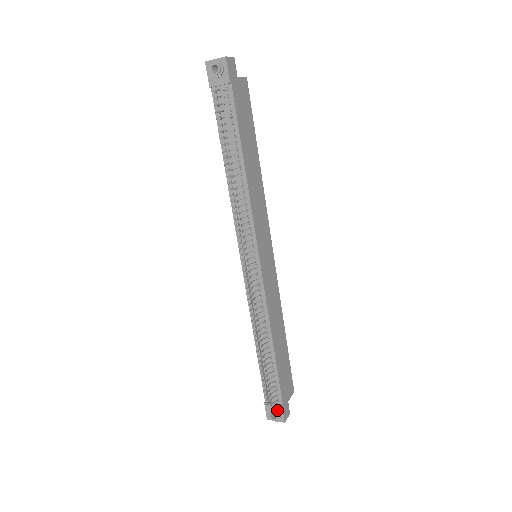
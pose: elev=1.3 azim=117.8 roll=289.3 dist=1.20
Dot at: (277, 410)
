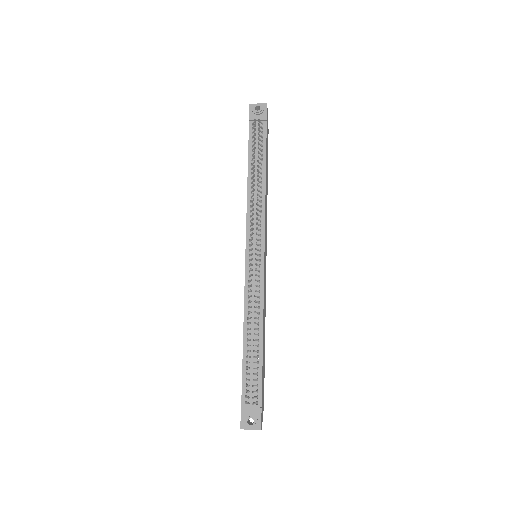
Dot at: (255, 414)
